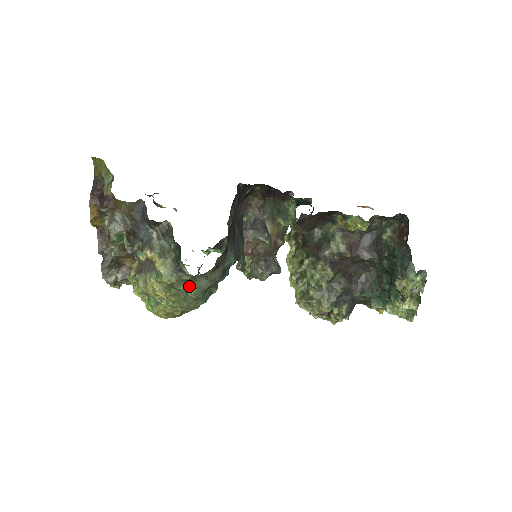
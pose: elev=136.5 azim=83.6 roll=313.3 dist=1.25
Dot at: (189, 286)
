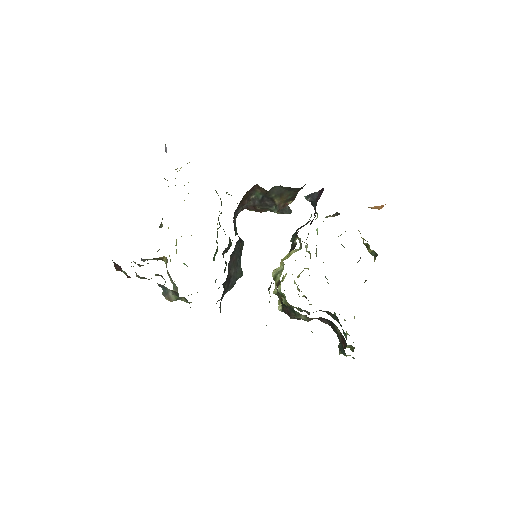
Dot at: occluded
